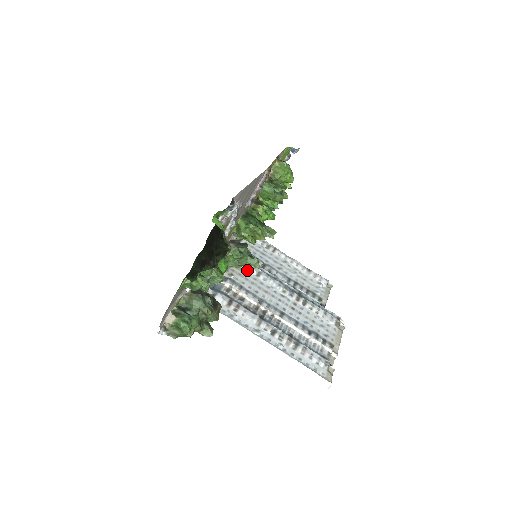
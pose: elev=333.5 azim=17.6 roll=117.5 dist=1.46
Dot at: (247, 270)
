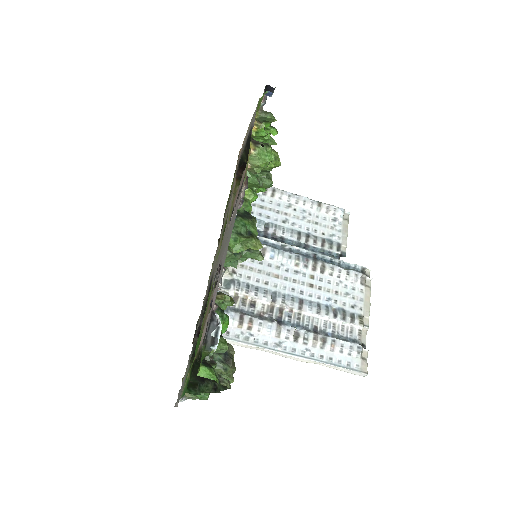
Dot at: occluded
